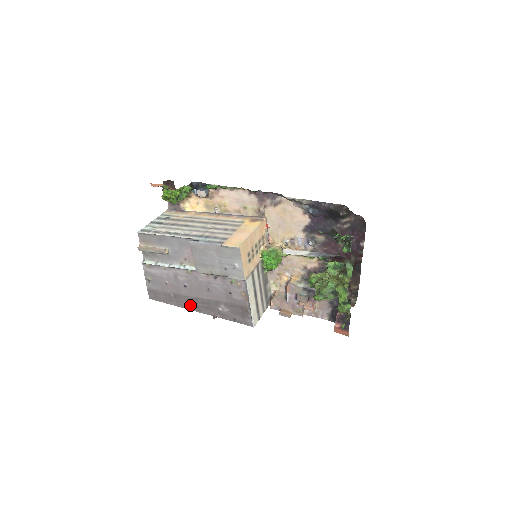
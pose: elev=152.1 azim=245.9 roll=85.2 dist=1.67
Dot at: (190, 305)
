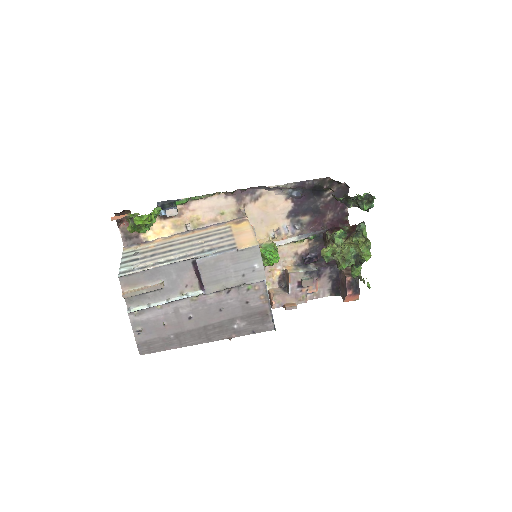
Dot at: (197, 339)
